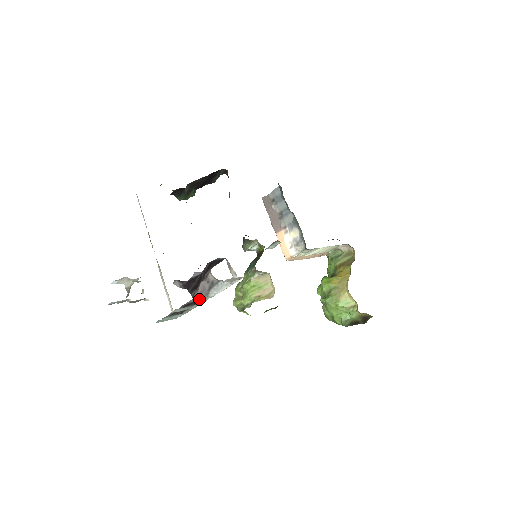
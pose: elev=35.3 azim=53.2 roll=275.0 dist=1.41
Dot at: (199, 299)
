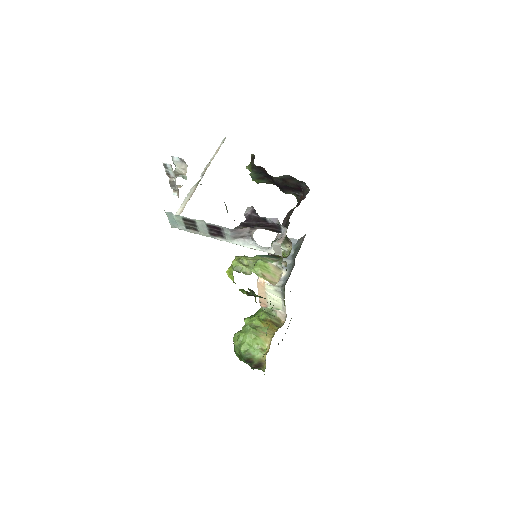
Dot at: (226, 234)
